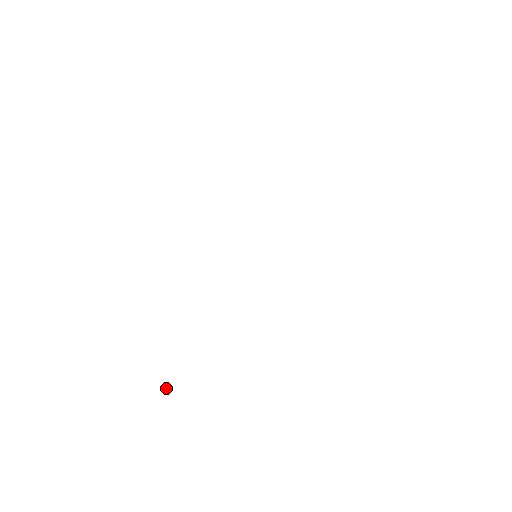
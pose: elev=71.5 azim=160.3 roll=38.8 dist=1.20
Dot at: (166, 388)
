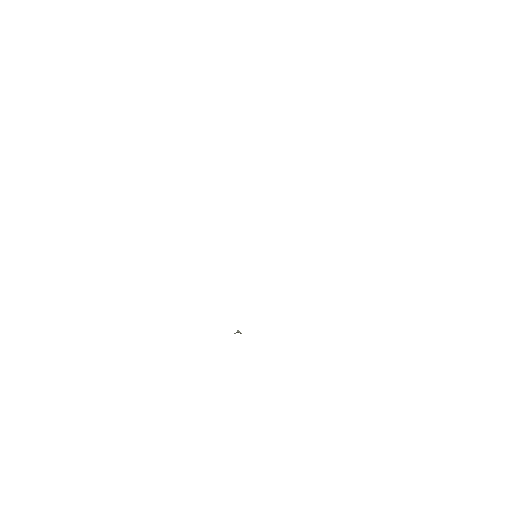
Dot at: (238, 332)
